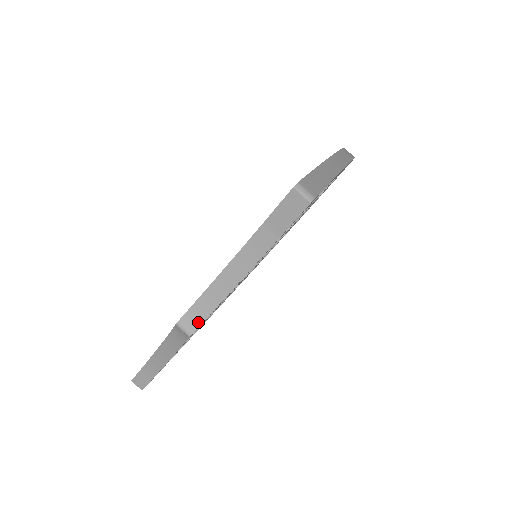
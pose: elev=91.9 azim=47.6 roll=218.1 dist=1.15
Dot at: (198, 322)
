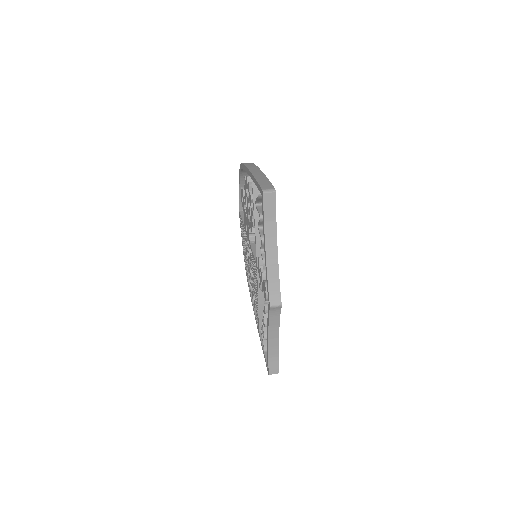
Dot at: (278, 295)
